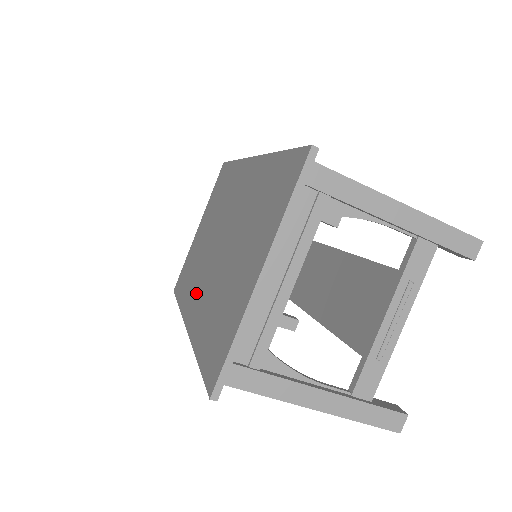
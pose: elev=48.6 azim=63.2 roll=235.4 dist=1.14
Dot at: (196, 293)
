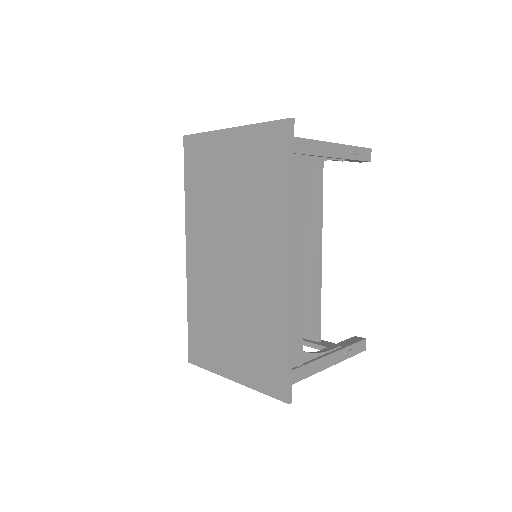
Dot at: (201, 247)
